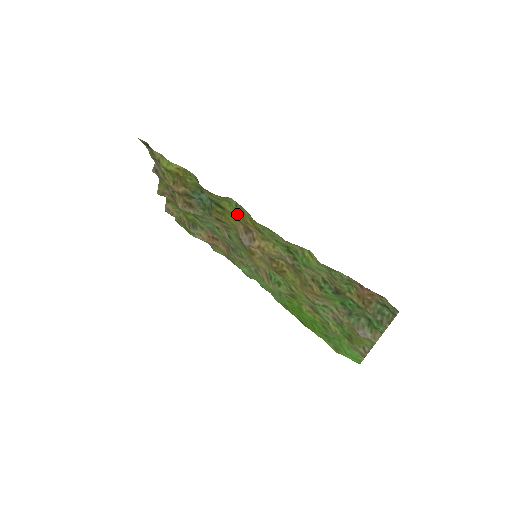
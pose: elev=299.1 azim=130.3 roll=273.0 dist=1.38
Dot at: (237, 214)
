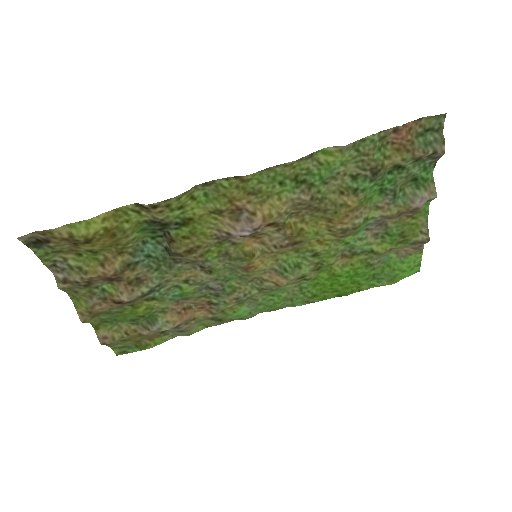
Dot at: (214, 203)
